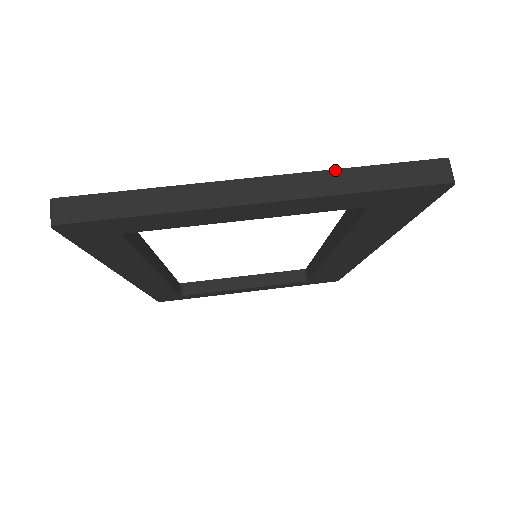
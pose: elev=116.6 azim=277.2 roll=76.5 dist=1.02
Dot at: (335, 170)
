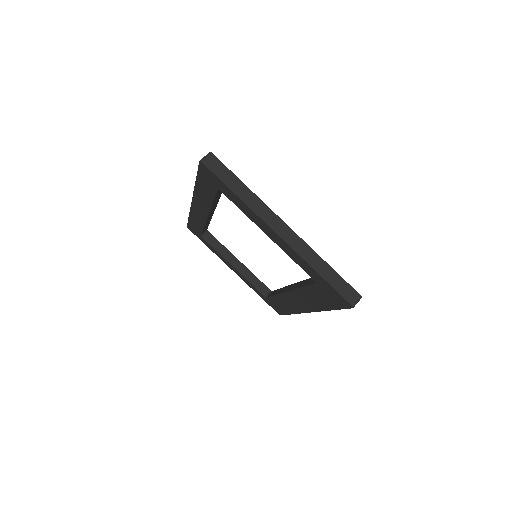
Dot at: (317, 254)
